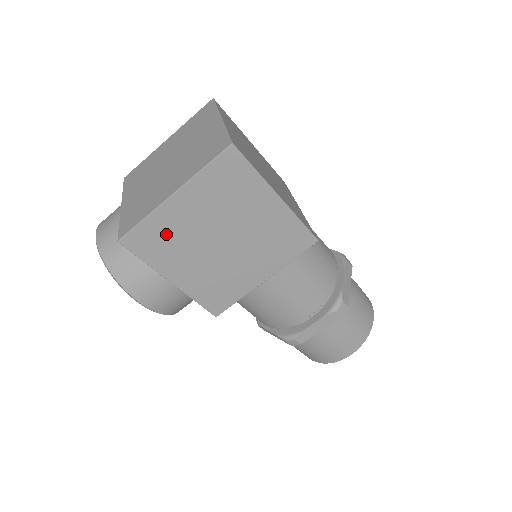
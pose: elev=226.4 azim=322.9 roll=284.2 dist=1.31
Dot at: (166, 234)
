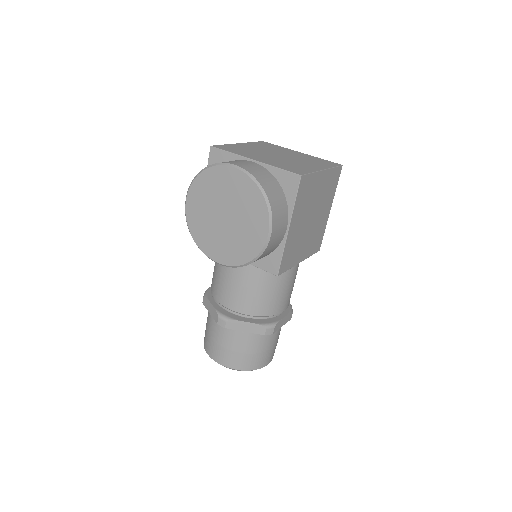
Dot at: (309, 191)
